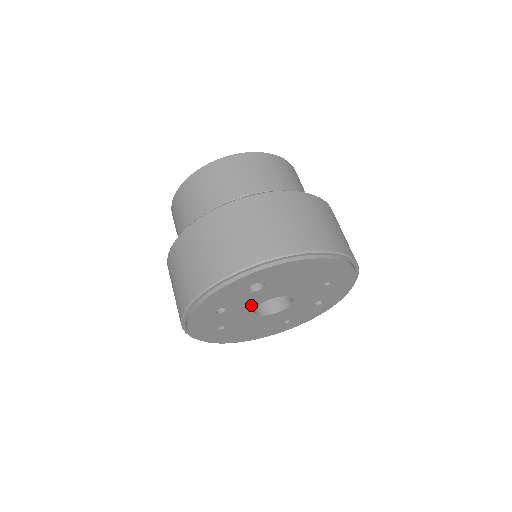
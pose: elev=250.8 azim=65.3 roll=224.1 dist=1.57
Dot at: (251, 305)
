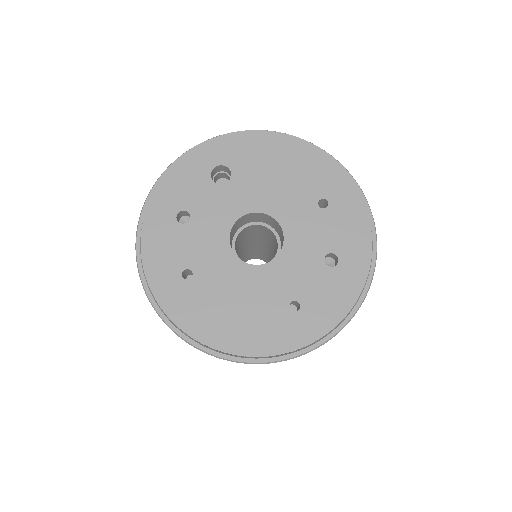
Dot at: (222, 221)
